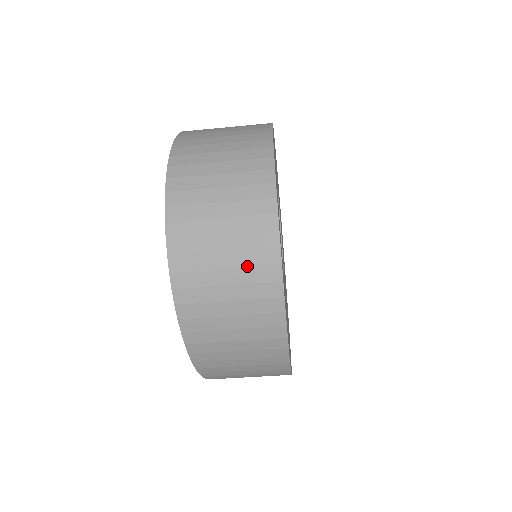
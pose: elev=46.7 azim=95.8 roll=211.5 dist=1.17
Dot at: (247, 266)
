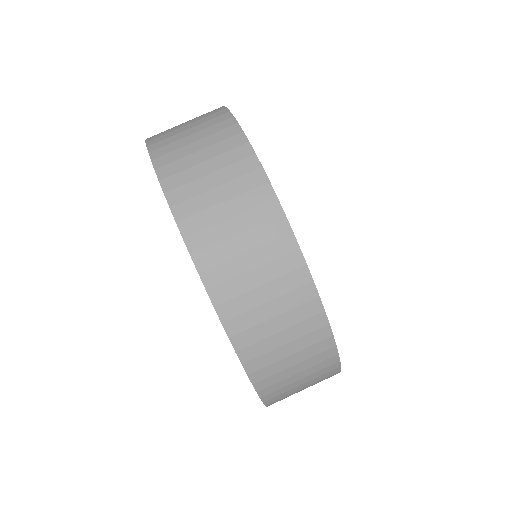
Dot at: (205, 122)
